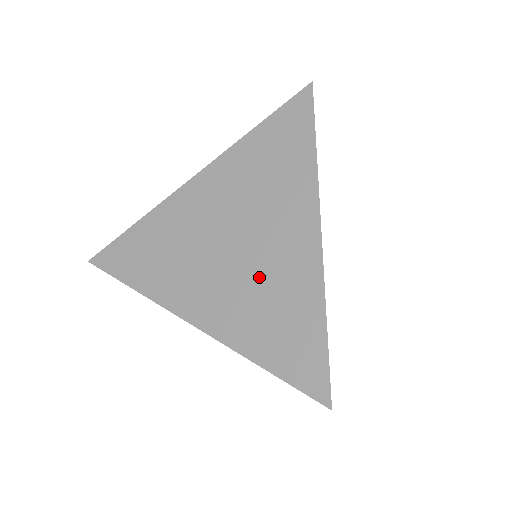
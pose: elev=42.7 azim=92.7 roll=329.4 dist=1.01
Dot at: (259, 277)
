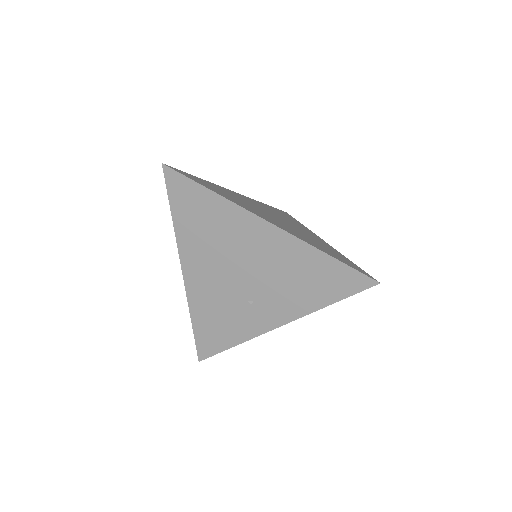
Dot at: (302, 233)
